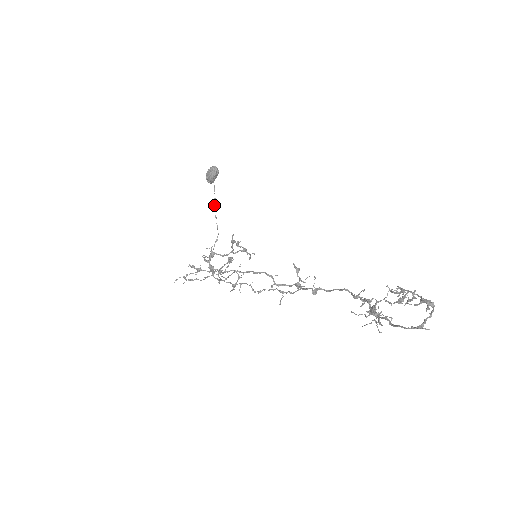
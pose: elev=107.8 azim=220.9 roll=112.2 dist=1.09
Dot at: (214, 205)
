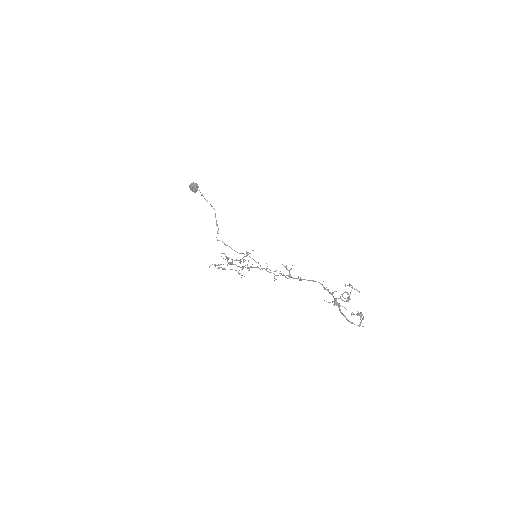
Dot at: occluded
